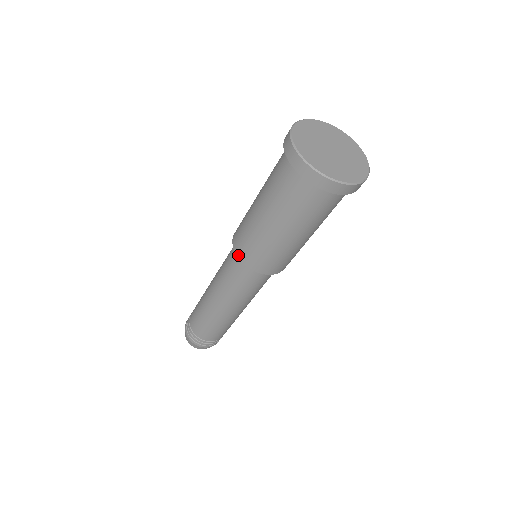
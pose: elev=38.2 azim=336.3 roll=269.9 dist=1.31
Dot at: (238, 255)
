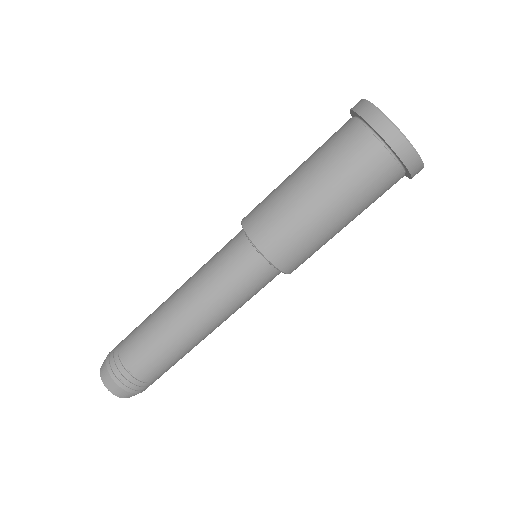
Dot at: (257, 244)
